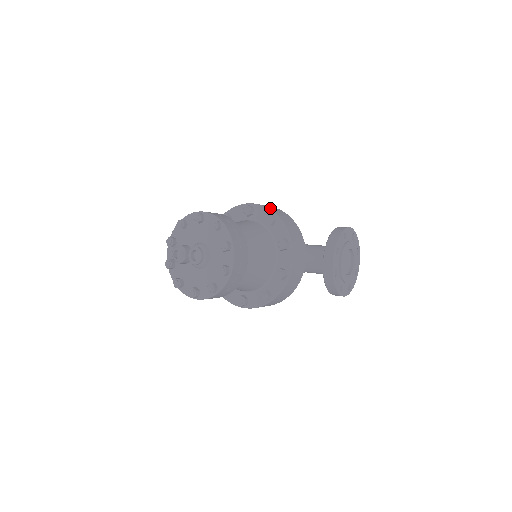
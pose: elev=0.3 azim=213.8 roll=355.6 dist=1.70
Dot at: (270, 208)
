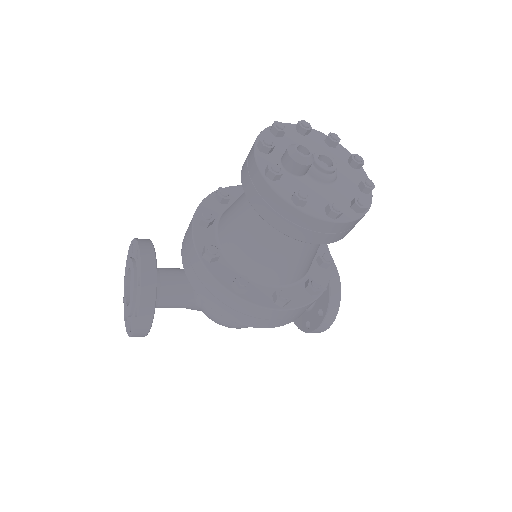
Dot at: occluded
